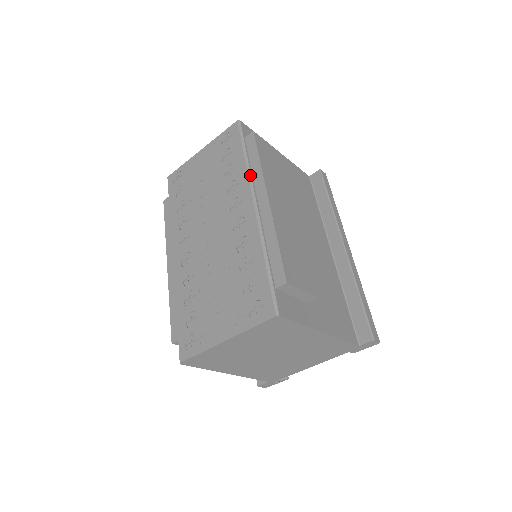
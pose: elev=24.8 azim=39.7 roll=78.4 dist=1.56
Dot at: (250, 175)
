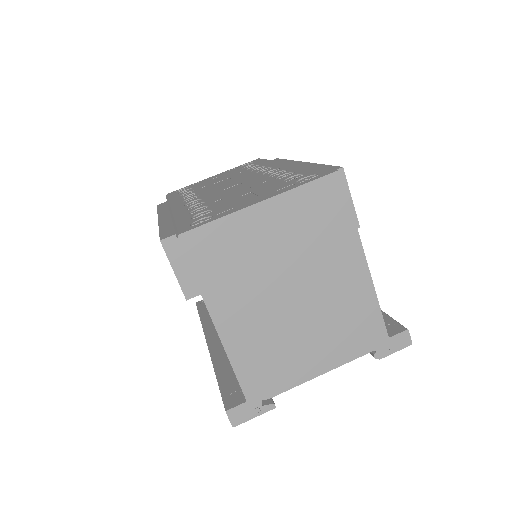
Dot at: occluded
